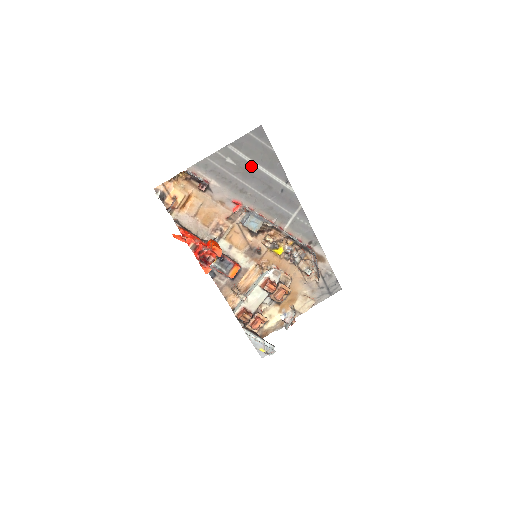
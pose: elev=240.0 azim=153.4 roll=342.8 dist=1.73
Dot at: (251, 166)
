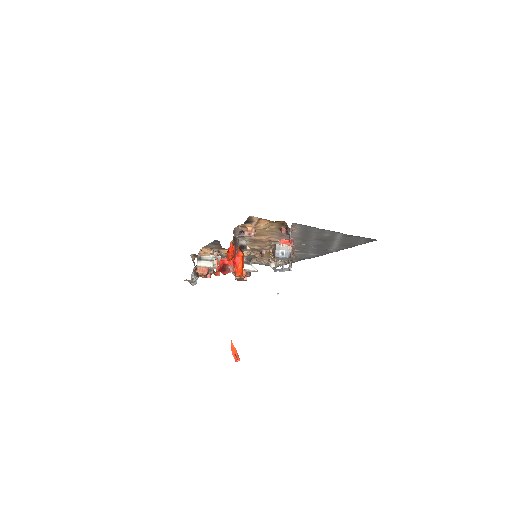
Dot at: (333, 240)
